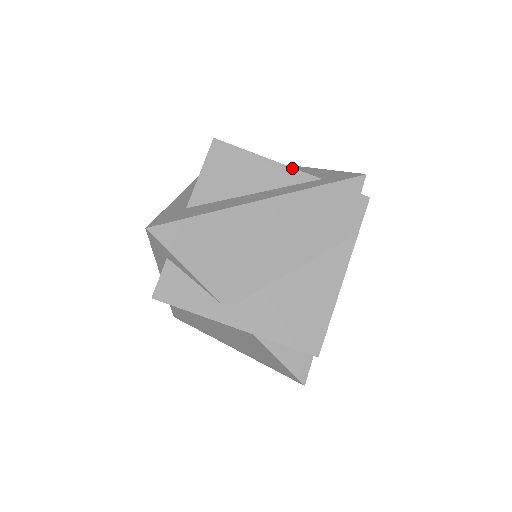
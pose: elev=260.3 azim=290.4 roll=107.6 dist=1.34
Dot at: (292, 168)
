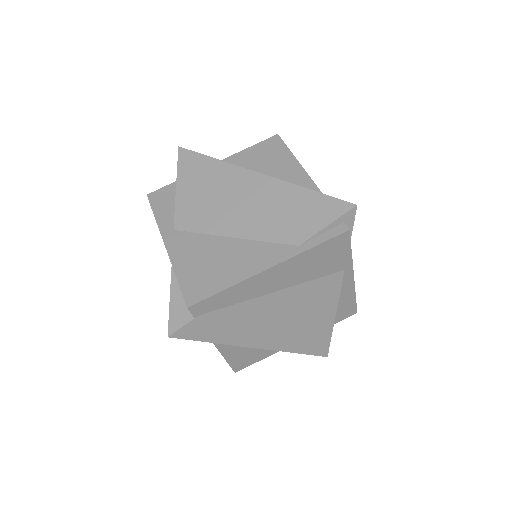
Dot at: (309, 176)
